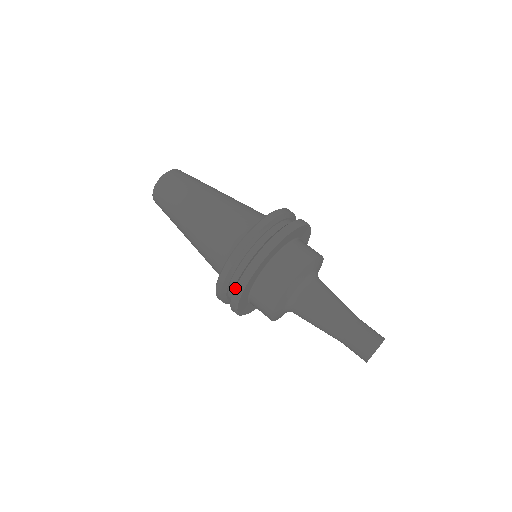
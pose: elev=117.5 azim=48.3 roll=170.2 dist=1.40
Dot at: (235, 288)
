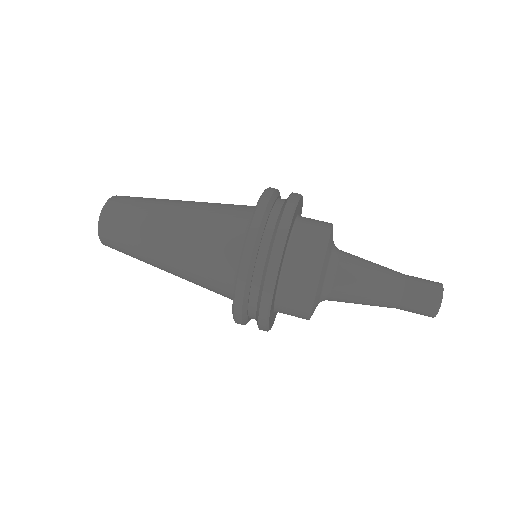
Dot at: (261, 299)
